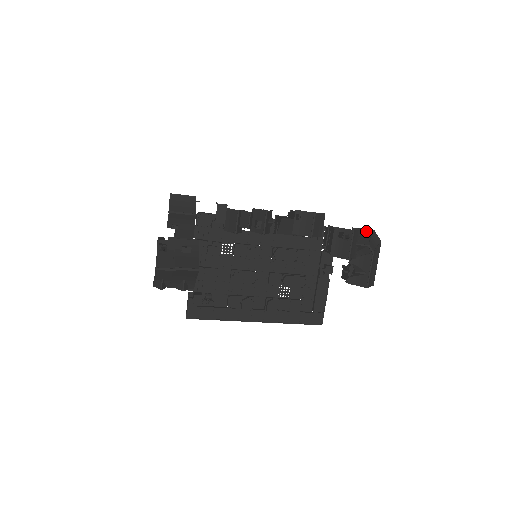
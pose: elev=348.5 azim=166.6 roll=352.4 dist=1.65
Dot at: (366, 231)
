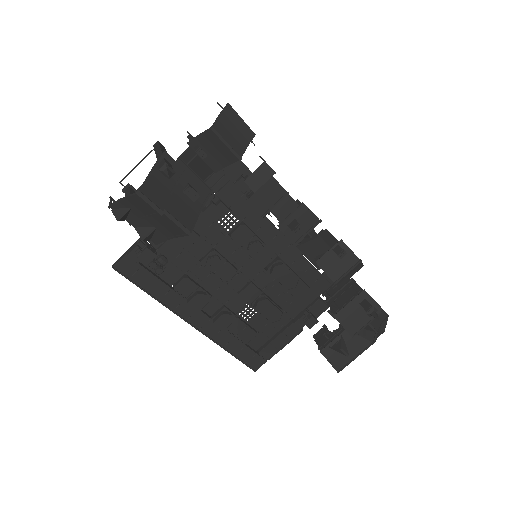
Dot at: (382, 312)
